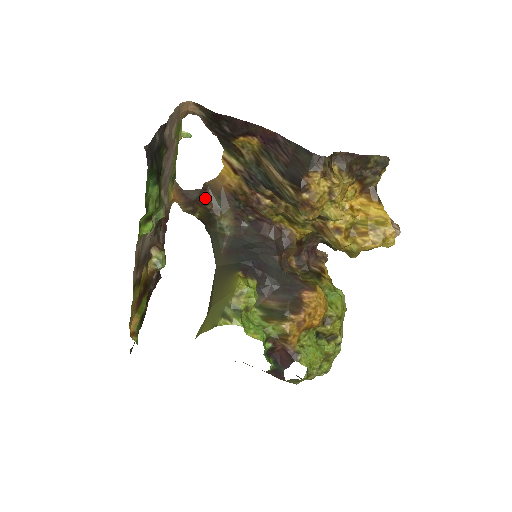
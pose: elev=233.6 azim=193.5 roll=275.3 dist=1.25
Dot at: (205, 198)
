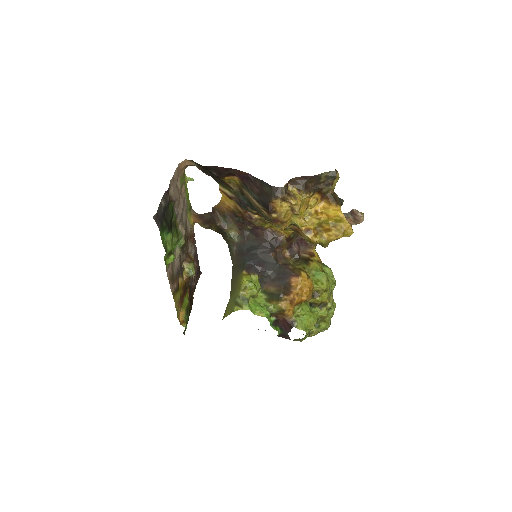
Dot at: (215, 218)
